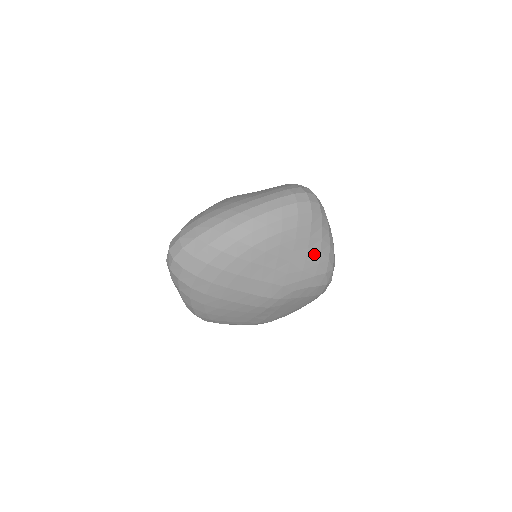
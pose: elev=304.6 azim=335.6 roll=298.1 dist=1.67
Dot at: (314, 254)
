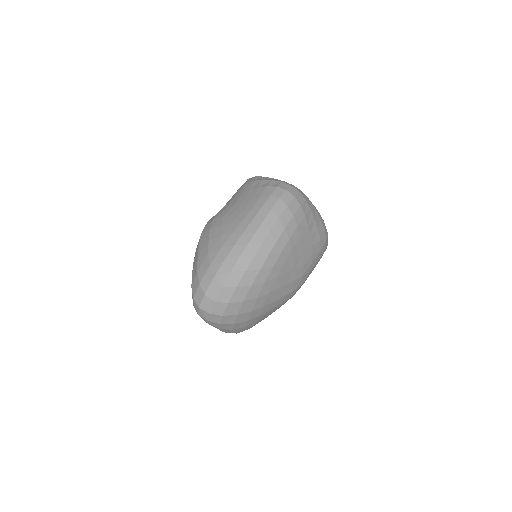
Dot at: (315, 236)
